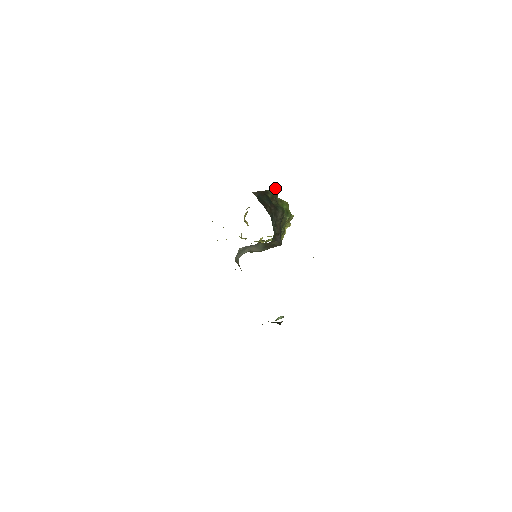
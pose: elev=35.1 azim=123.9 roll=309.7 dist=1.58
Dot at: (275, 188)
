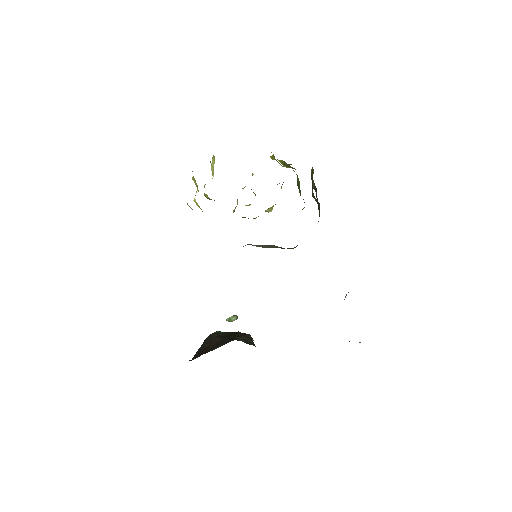
Dot at: occluded
